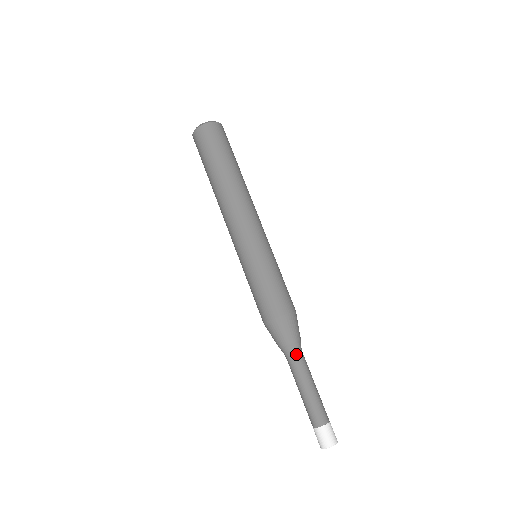
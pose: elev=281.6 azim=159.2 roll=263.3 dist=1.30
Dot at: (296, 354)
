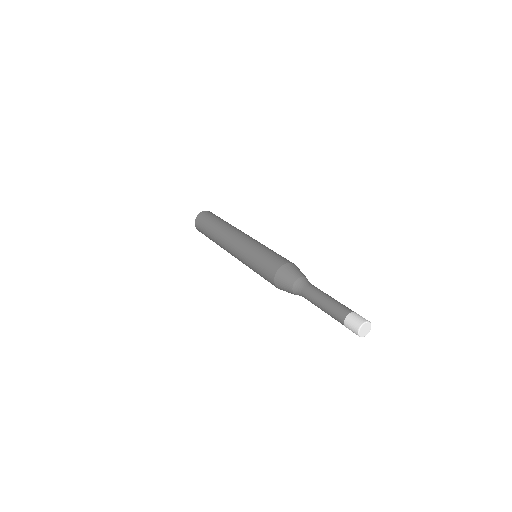
Dot at: (309, 283)
